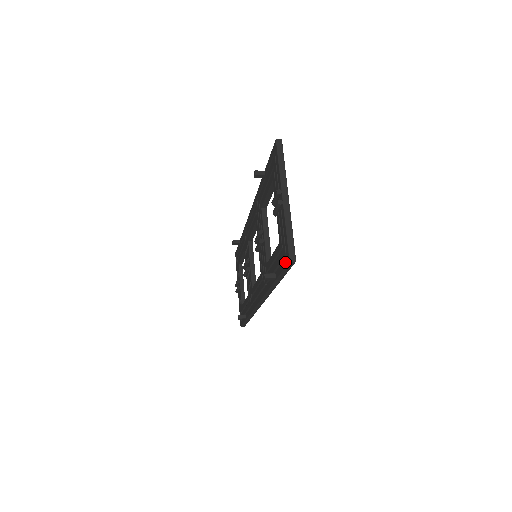
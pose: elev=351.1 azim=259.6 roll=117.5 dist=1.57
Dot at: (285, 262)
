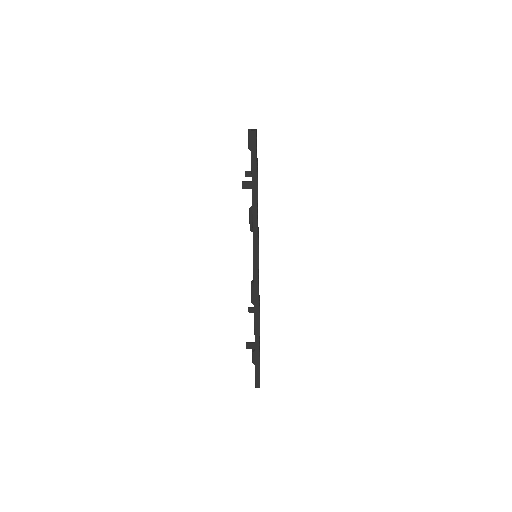
Dot at: (251, 143)
